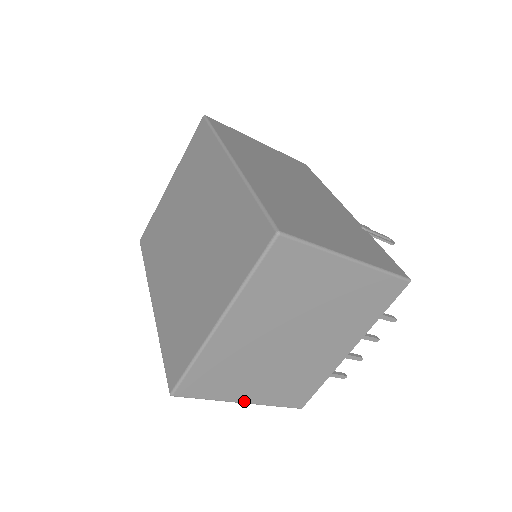
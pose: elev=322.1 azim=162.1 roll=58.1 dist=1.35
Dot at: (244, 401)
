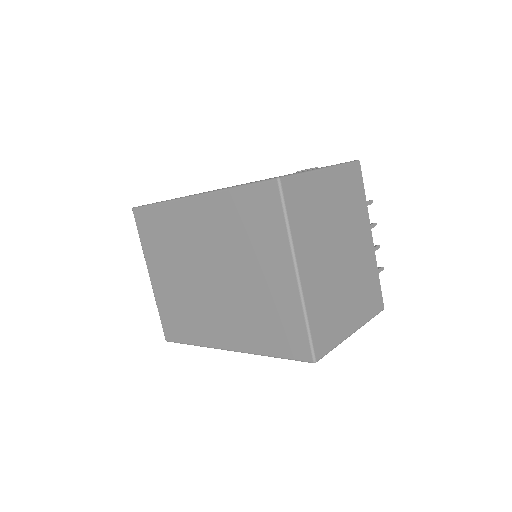
Dot at: (353, 330)
